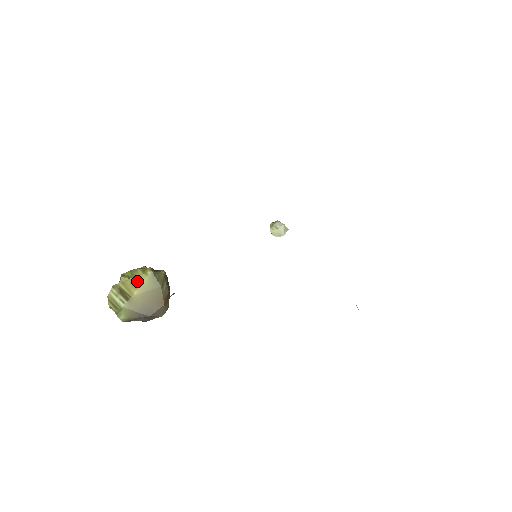
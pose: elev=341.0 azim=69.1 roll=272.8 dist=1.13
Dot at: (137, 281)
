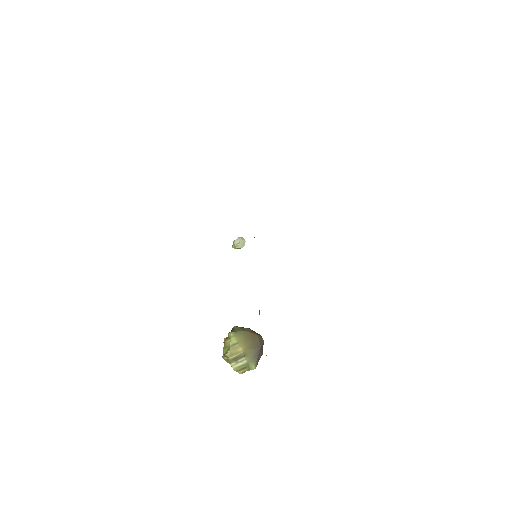
Dot at: (234, 345)
